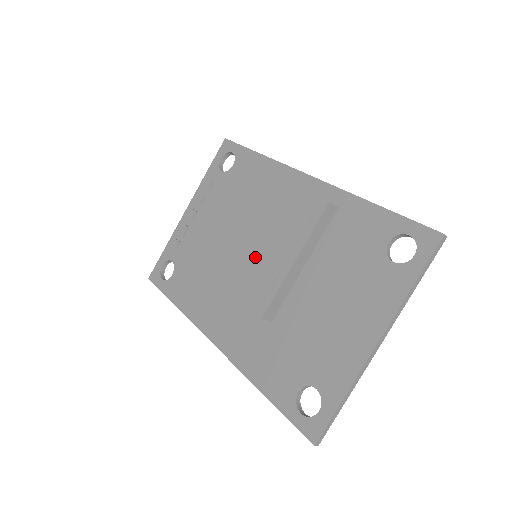
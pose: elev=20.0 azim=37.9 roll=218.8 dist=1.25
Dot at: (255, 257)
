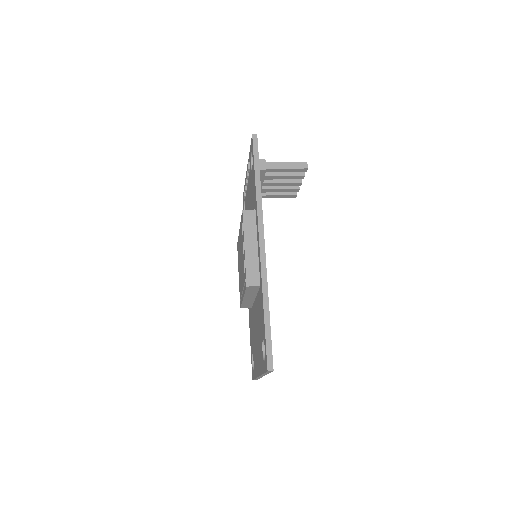
Dot at: (240, 270)
